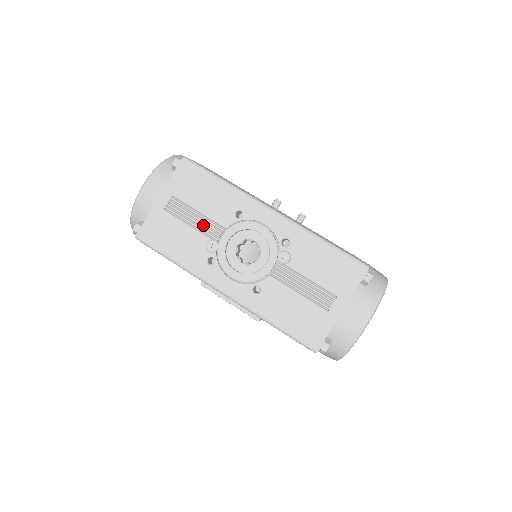
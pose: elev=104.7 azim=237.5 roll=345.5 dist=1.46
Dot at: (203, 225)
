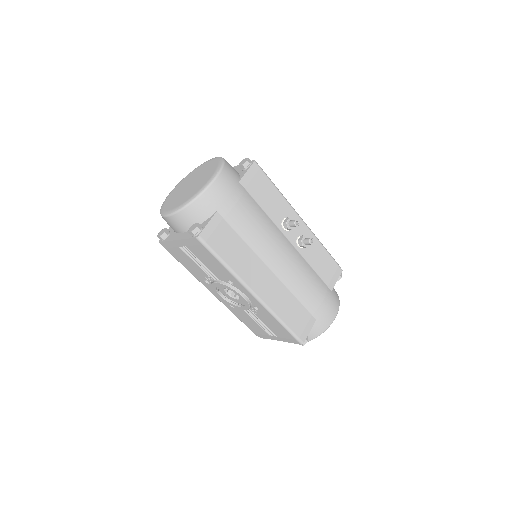
Dot at: (205, 269)
